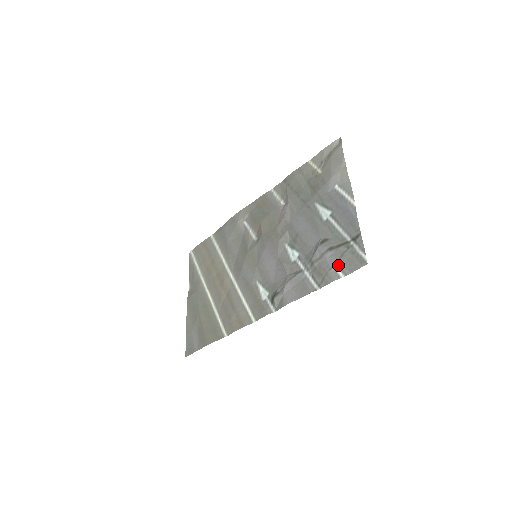
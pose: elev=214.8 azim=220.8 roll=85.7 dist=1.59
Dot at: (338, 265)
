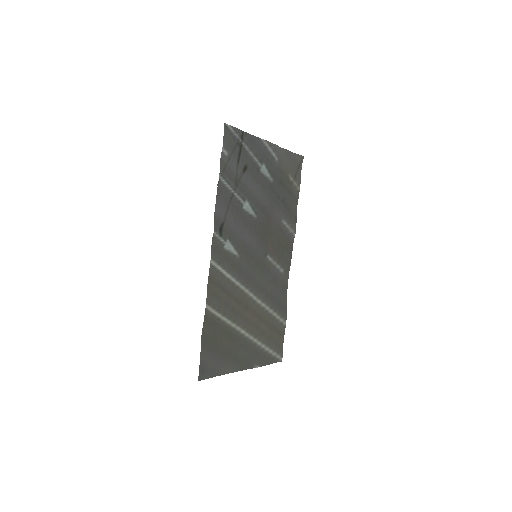
Dot at: (229, 154)
